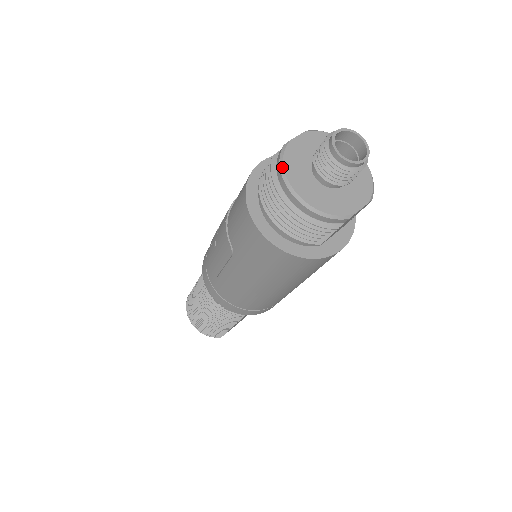
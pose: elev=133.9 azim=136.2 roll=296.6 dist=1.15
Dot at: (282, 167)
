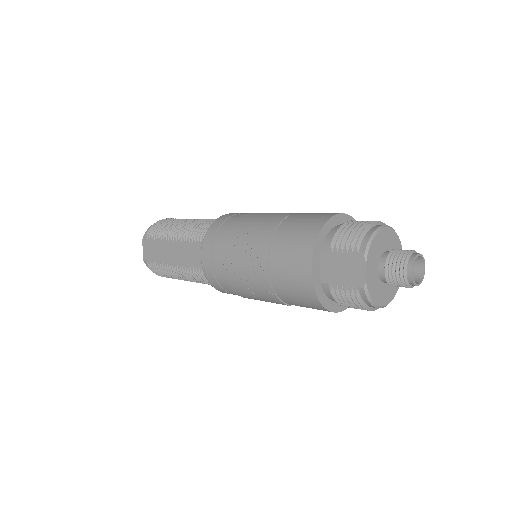
Dot at: (373, 303)
